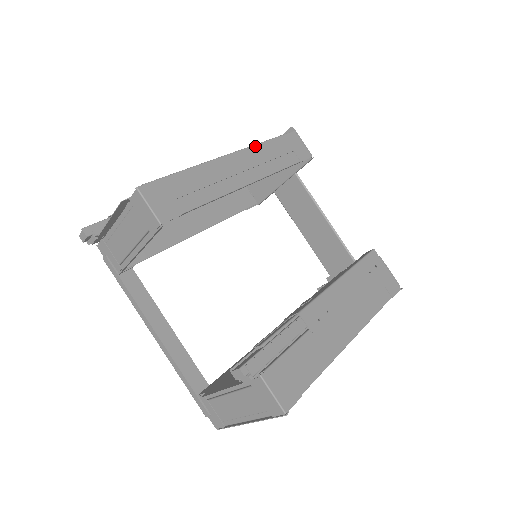
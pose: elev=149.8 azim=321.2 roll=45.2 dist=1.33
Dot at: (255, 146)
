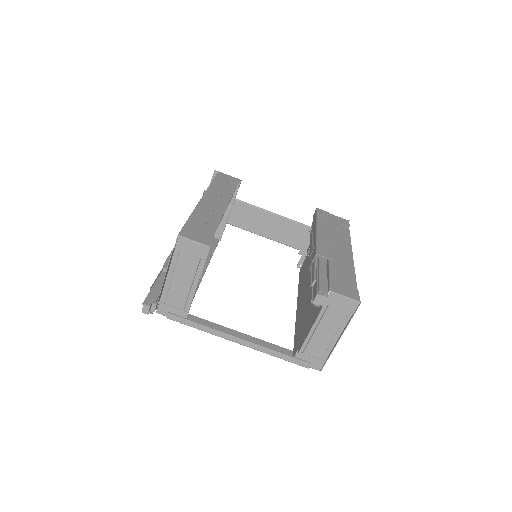
Dot at: (209, 188)
